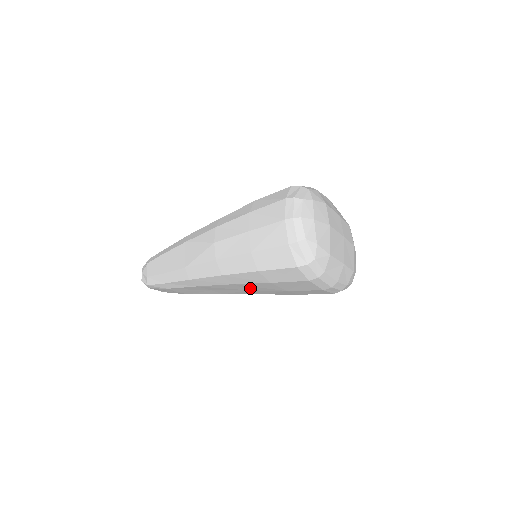
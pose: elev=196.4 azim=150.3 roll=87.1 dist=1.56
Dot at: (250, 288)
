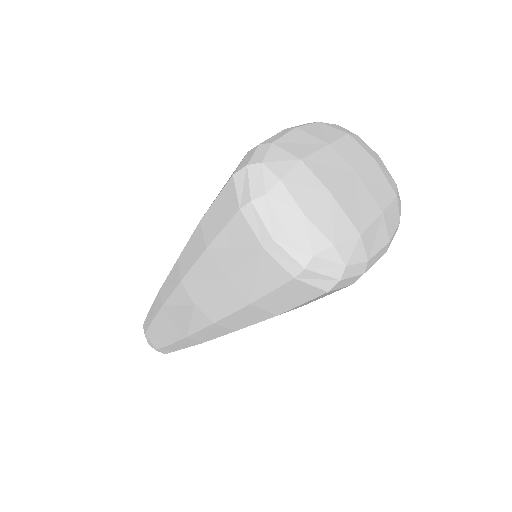
Dot at: occluded
